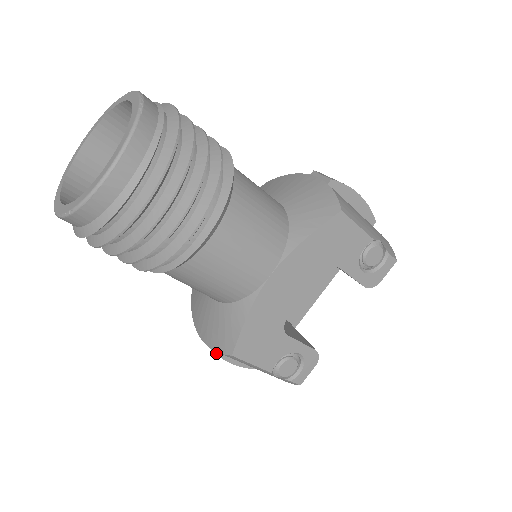
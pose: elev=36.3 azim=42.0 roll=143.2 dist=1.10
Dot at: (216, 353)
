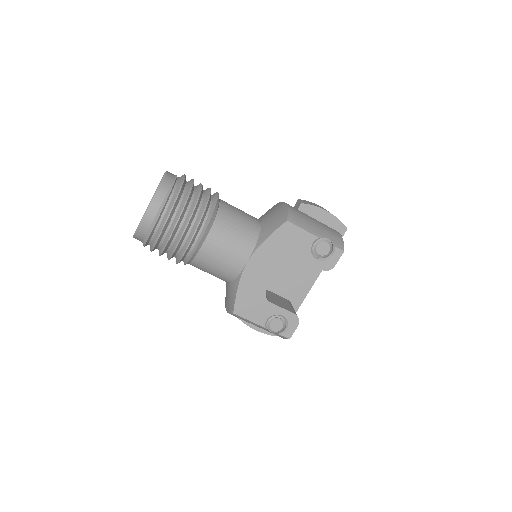
Dot at: (243, 322)
